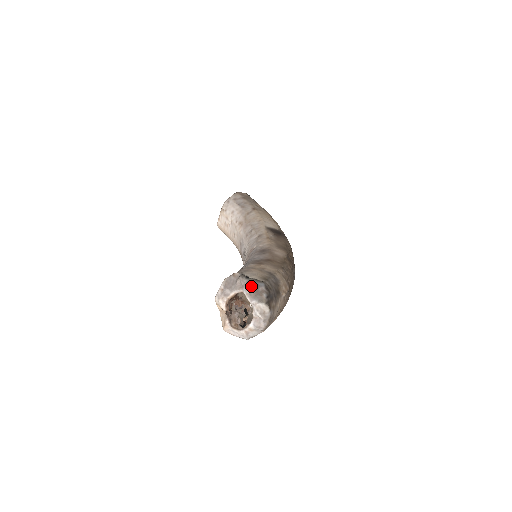
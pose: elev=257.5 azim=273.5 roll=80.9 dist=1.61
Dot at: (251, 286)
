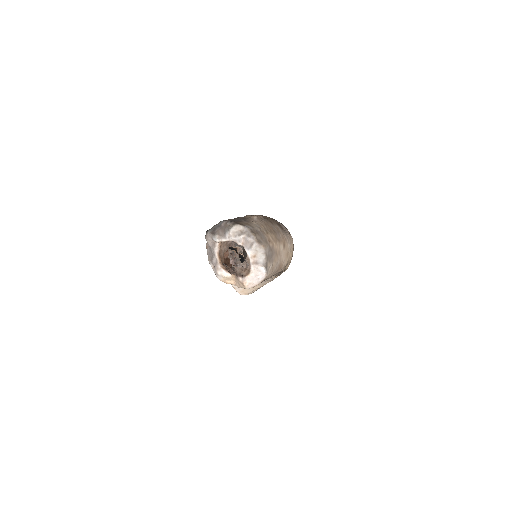
Dot at: (215, 231)
